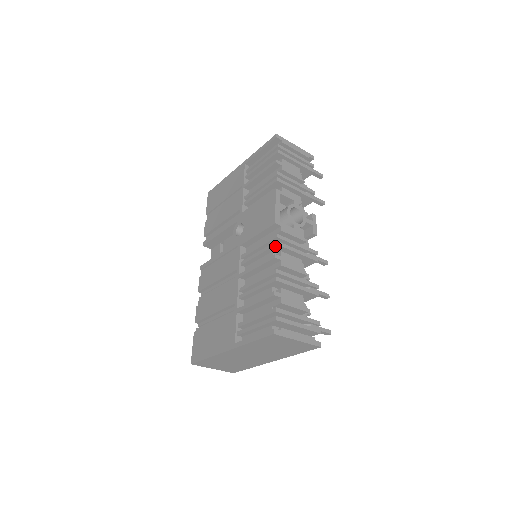
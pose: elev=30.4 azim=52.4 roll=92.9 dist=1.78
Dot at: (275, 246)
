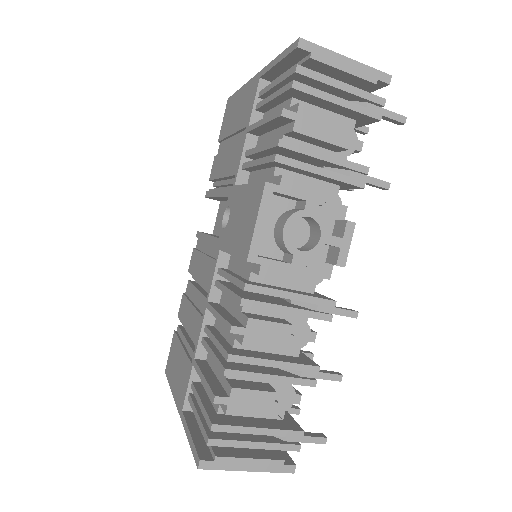
Dot at: (240, 304)
